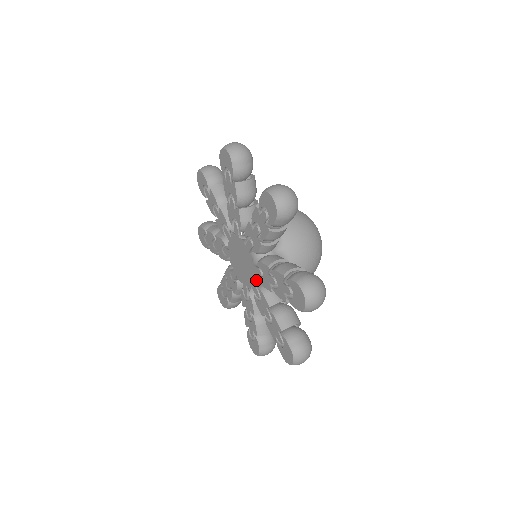
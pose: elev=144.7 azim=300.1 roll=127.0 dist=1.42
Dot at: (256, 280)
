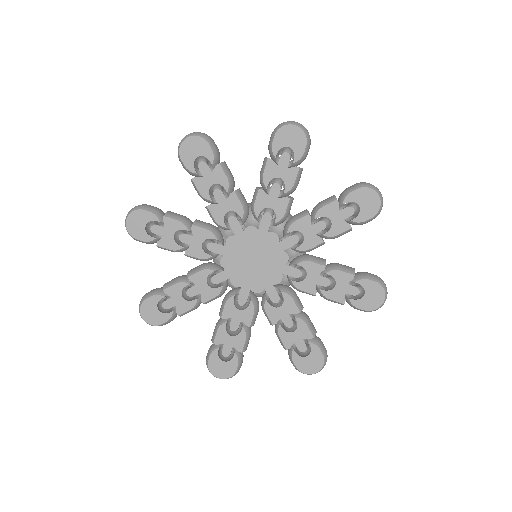
Dot at: (284, 264)
